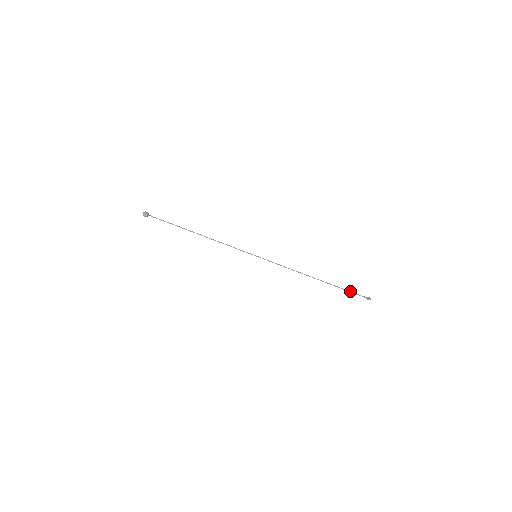
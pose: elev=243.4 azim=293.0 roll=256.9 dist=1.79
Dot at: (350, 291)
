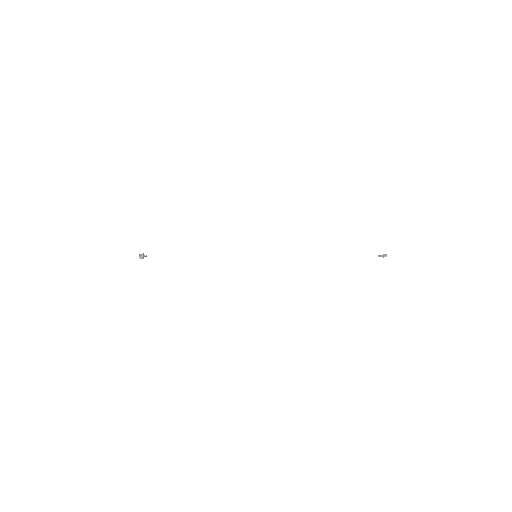
Dot at: occluded
